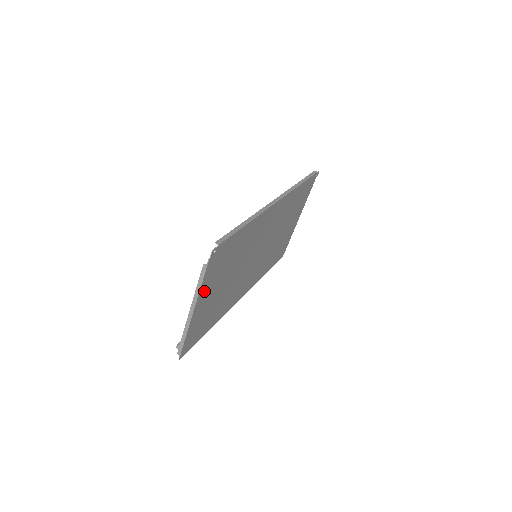
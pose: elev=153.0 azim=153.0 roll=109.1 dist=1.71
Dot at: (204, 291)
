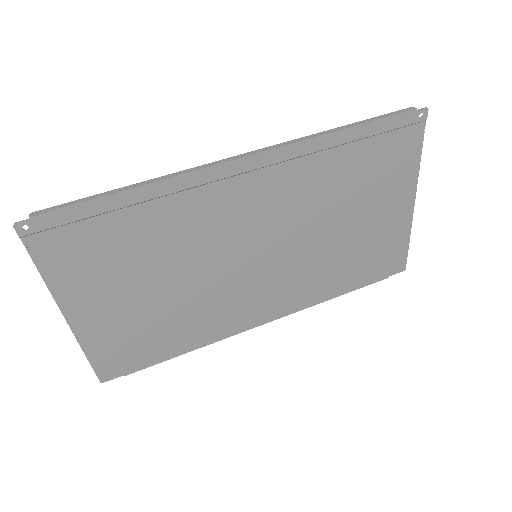
Dot at: (71, 290)
